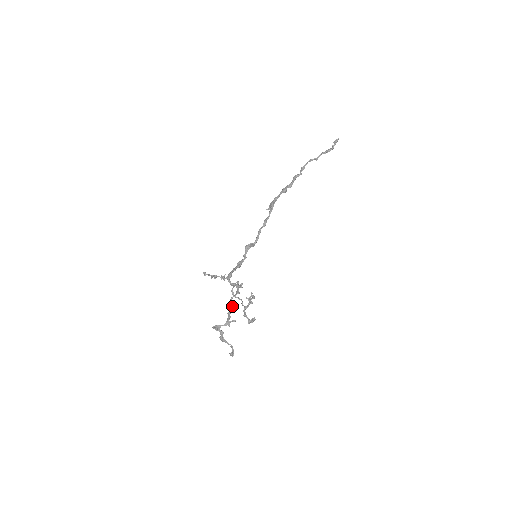
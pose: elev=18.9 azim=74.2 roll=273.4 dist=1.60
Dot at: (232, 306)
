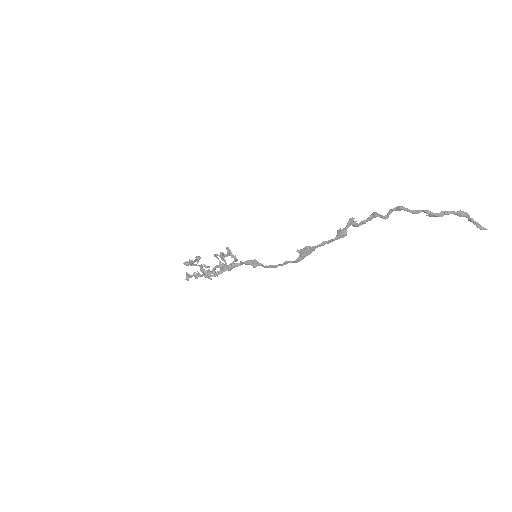
Dot at: (209, 278)
